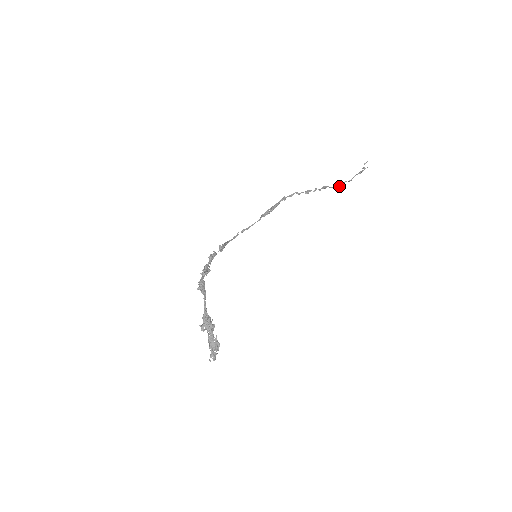
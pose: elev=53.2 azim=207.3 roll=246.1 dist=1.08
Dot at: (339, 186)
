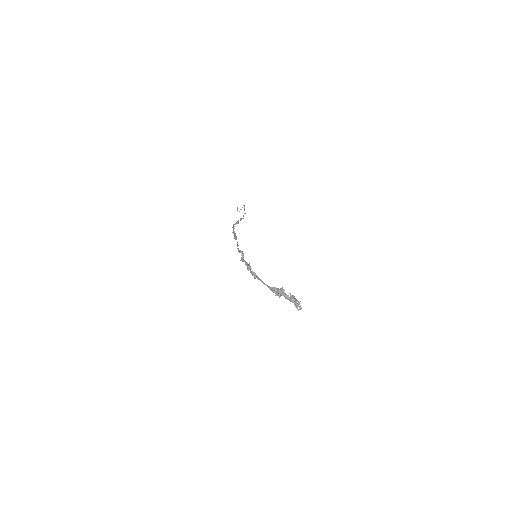
Dot at: occluded
